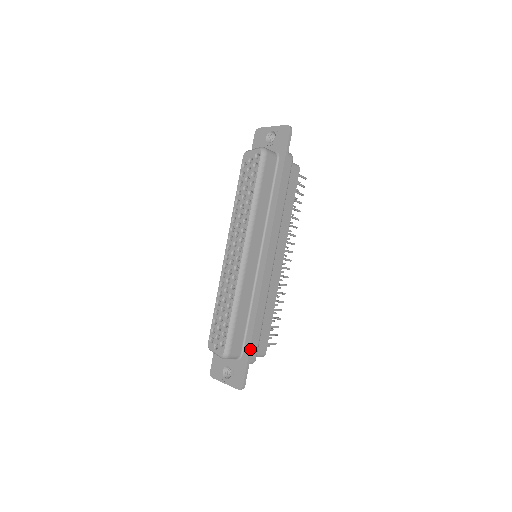
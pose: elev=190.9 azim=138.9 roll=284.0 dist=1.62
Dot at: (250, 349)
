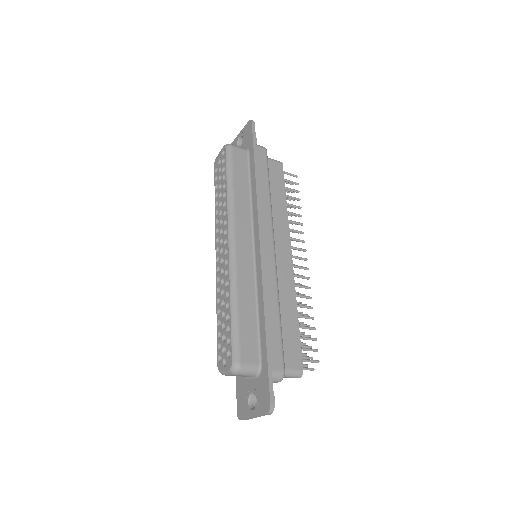
Dot at: (267, 353)
